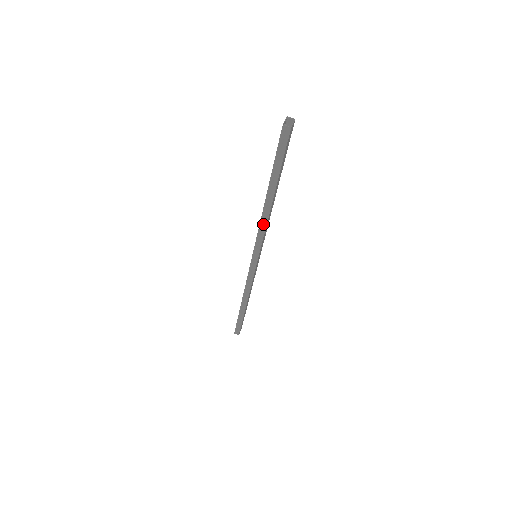
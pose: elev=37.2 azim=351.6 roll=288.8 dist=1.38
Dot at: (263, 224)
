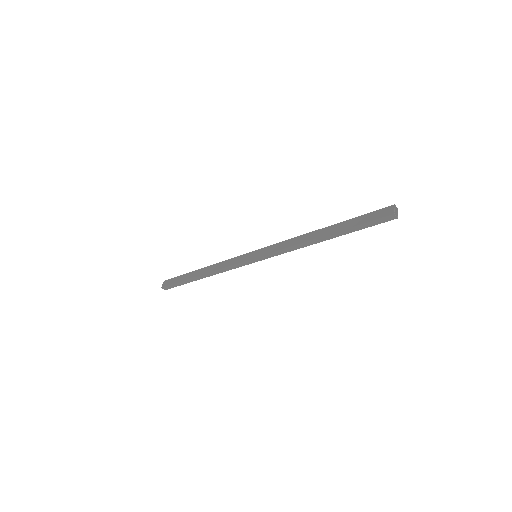
Dot at: (296, 247)
